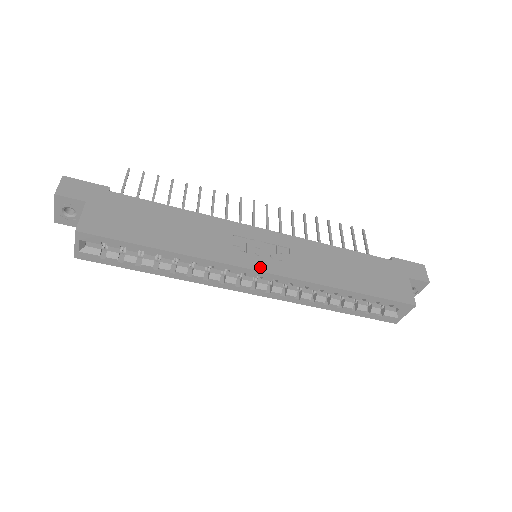
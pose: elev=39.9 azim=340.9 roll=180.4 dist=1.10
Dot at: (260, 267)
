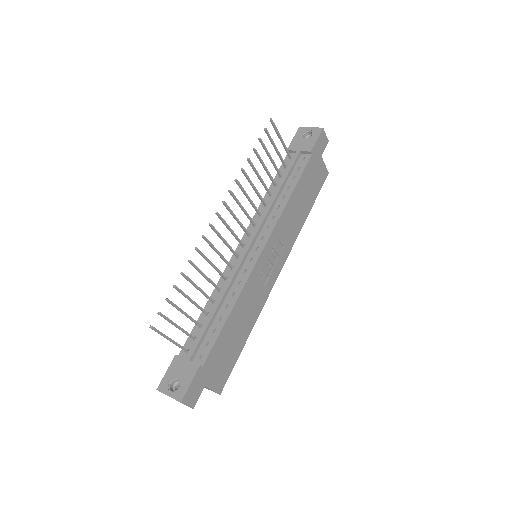
Dot at: (278, 273)
